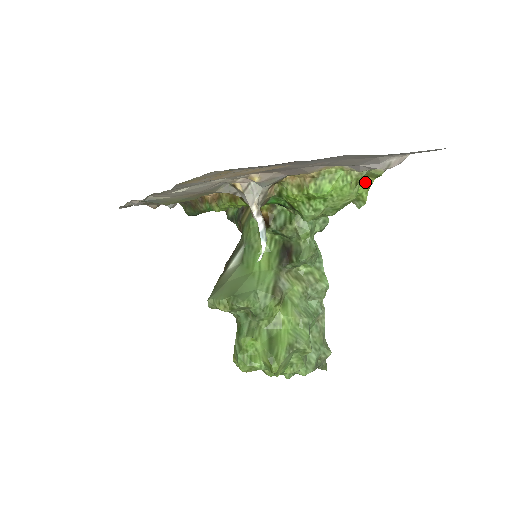
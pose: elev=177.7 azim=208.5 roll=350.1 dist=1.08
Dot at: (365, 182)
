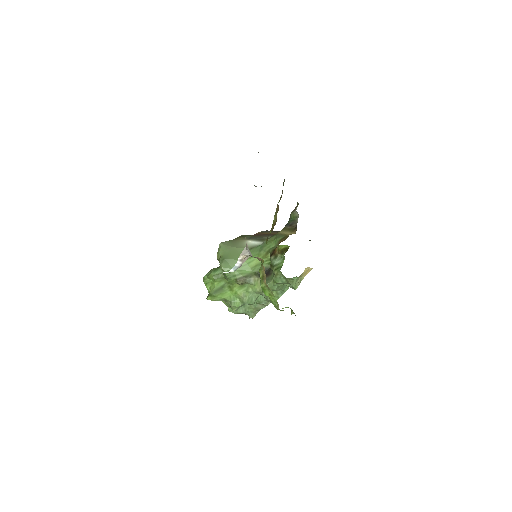
Dot at: occluded
